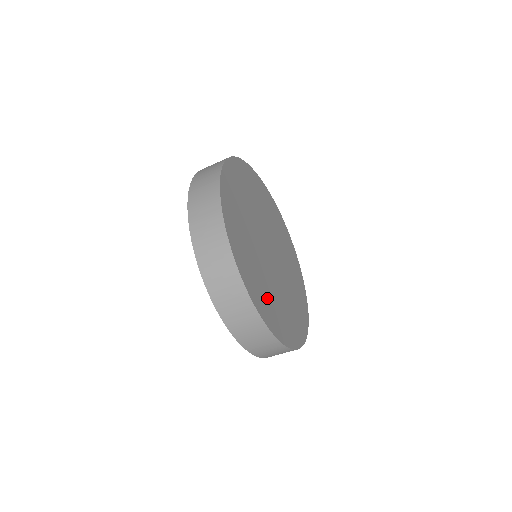
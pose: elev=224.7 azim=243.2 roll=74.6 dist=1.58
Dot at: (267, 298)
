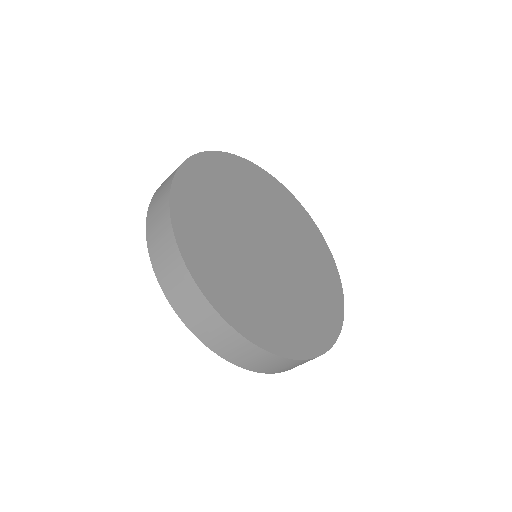
Dot at: (240, 293)
